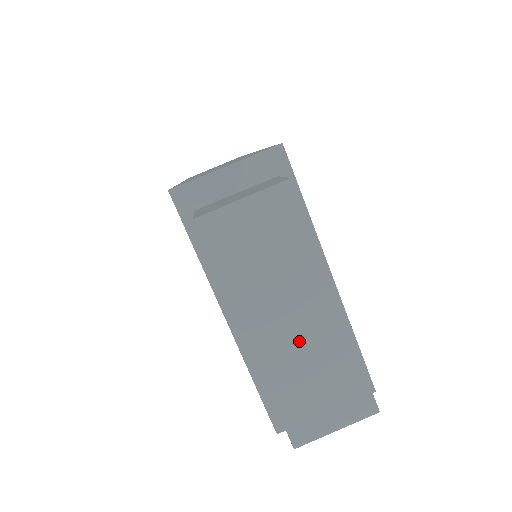
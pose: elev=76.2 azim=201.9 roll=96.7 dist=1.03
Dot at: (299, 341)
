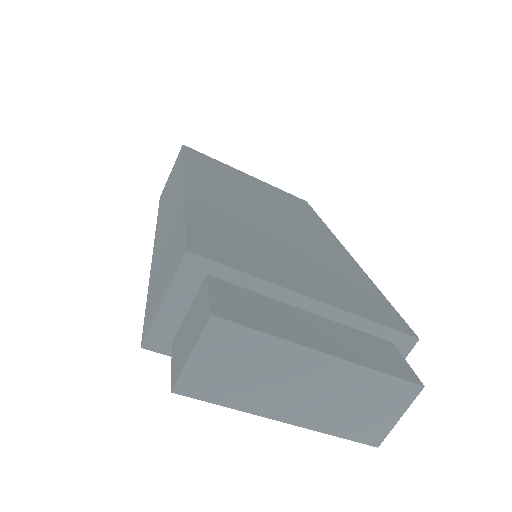
Dot at: (320, 395)
